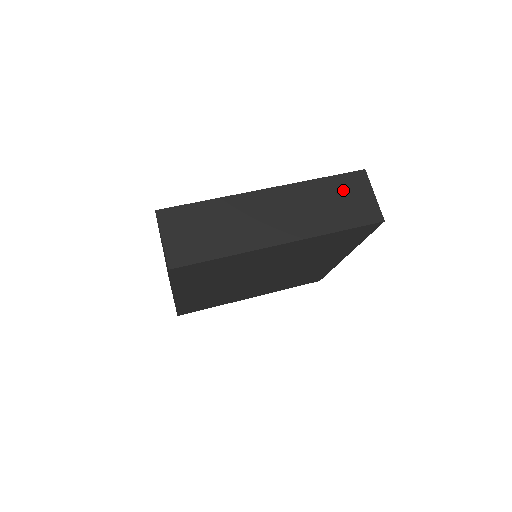
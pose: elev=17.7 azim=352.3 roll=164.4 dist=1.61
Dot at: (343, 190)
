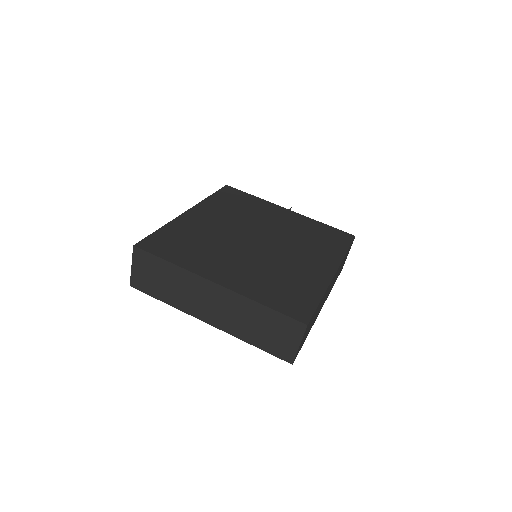
Dot at: (276, 325)
